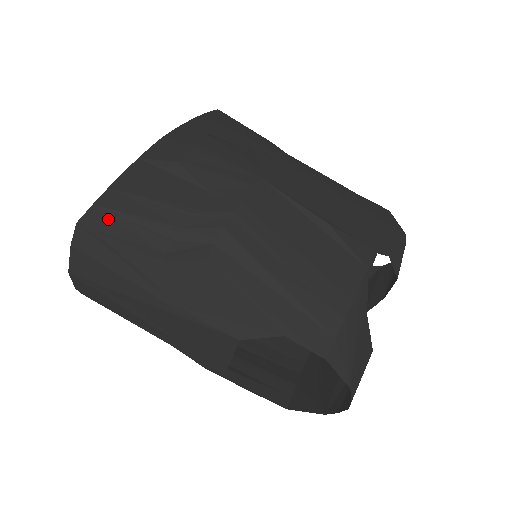
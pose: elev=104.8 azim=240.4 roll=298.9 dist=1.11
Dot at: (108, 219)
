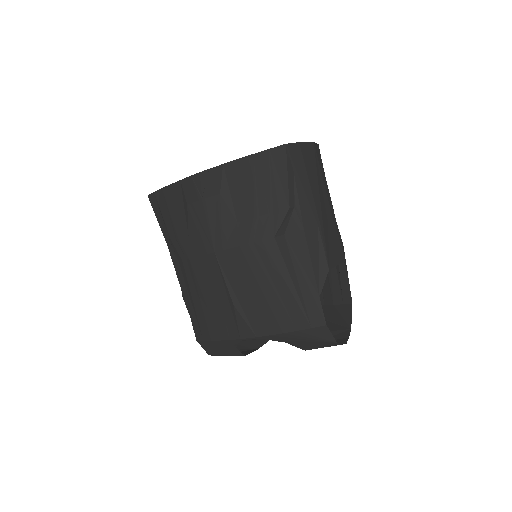
Dot at: (156, 205)
